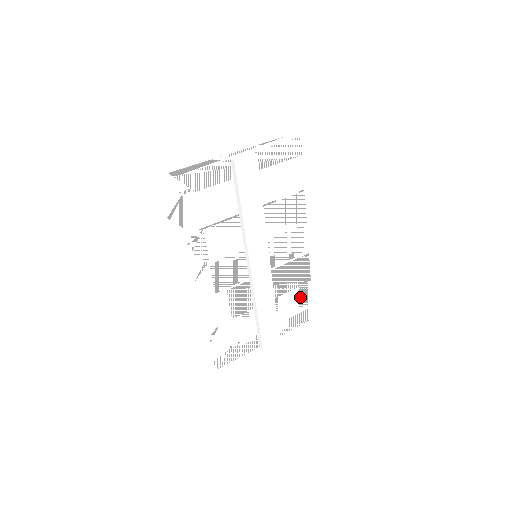
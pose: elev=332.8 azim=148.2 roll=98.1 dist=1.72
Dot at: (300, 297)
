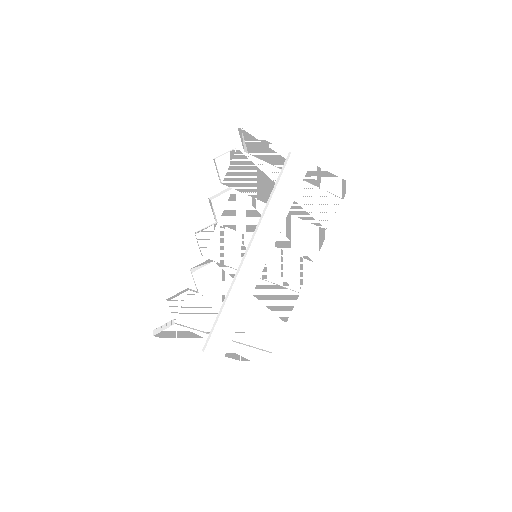
Dot at: (267, 334)
